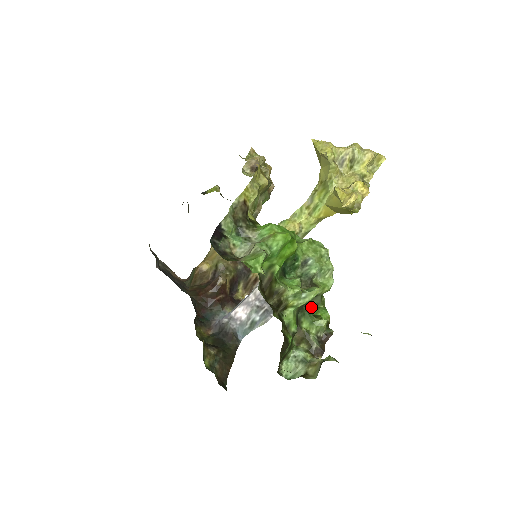
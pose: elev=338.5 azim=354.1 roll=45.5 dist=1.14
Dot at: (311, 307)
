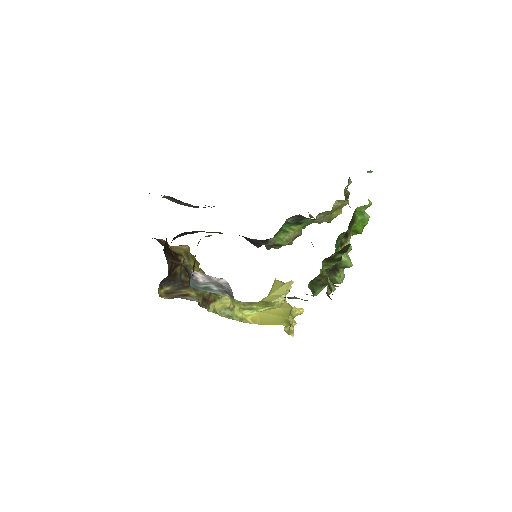
Dot at: (310, 288)
